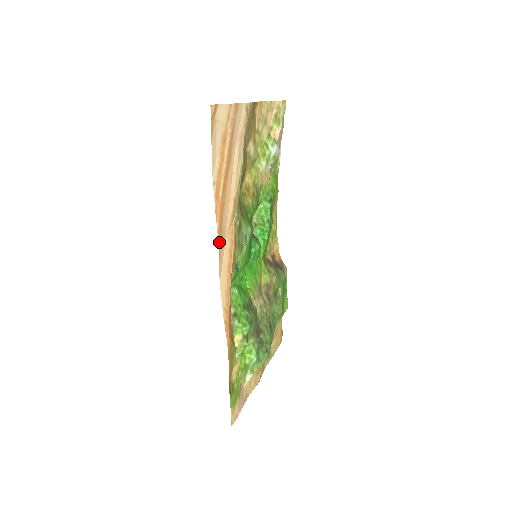
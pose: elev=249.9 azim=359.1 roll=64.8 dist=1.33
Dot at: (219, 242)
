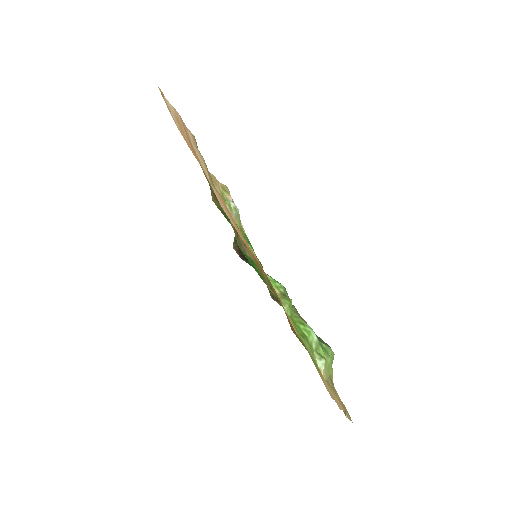
Dot at: occluded
